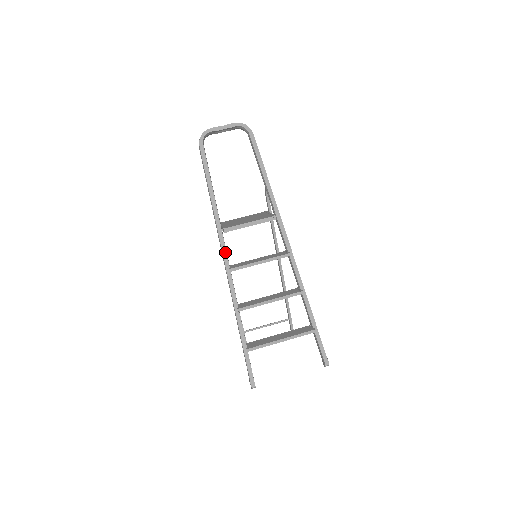
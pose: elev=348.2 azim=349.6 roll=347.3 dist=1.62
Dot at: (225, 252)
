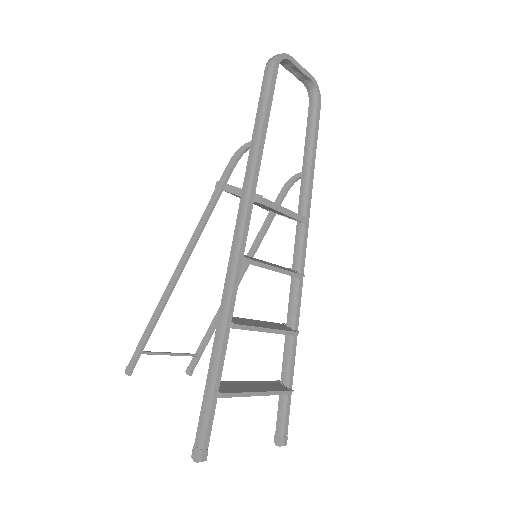
Dot at: (247, 230)
